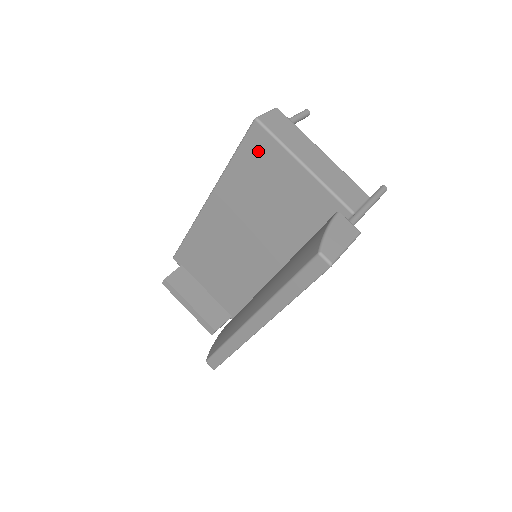
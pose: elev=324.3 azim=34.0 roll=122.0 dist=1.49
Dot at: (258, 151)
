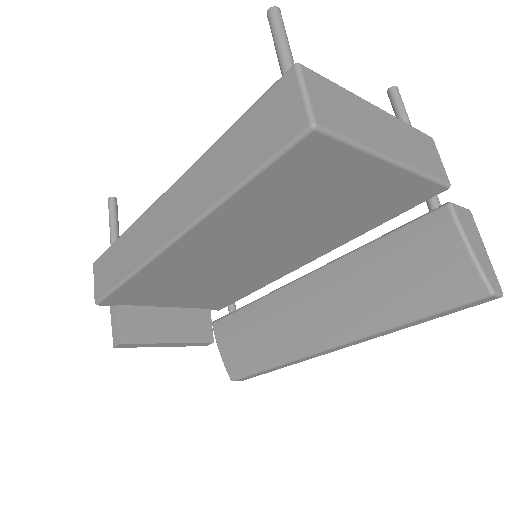
Dot at: (306, 167)
